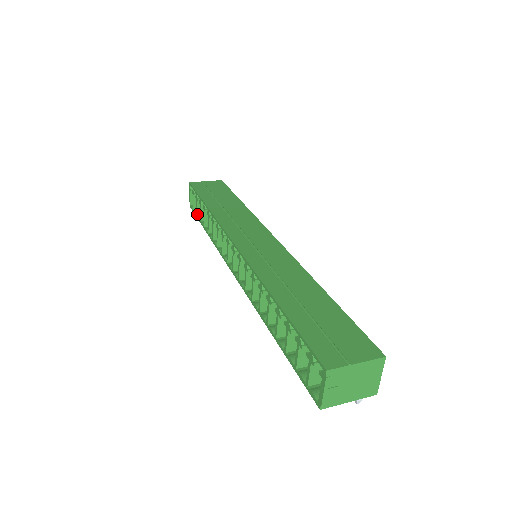
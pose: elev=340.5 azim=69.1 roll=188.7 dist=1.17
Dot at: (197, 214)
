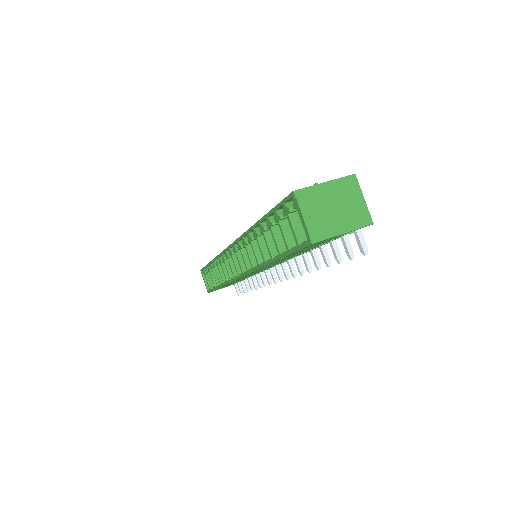
Dot at: (212, 287)
